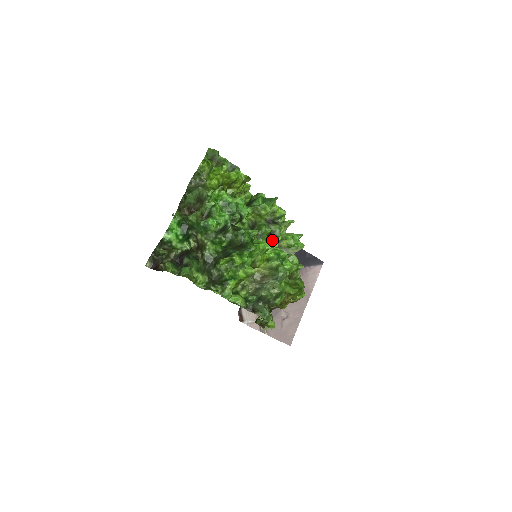
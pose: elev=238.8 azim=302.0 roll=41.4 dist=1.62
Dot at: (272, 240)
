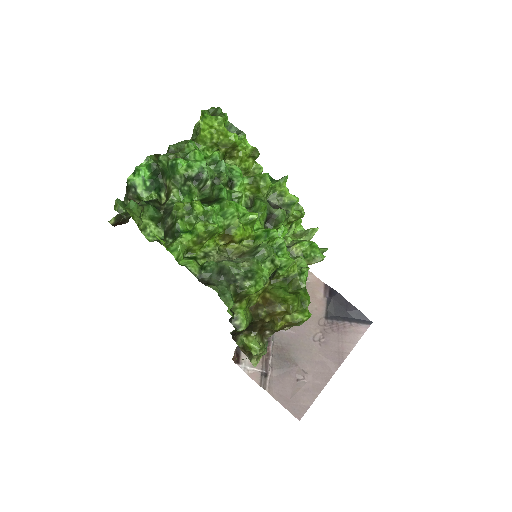
Dot at: occluded
